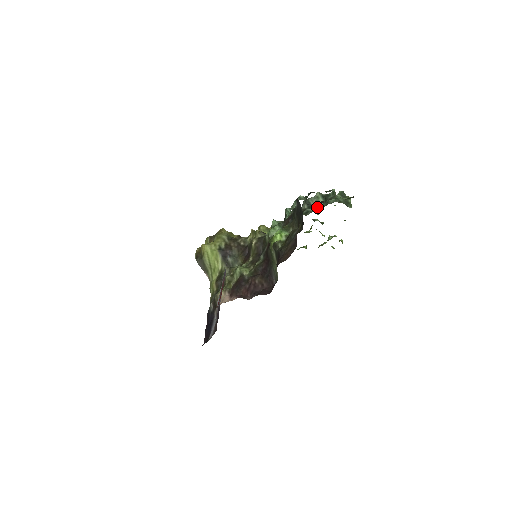
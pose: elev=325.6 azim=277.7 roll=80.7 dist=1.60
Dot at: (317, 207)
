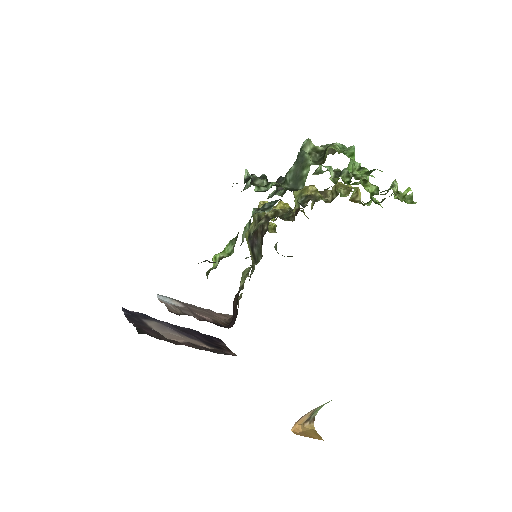
Dot at: occluded
